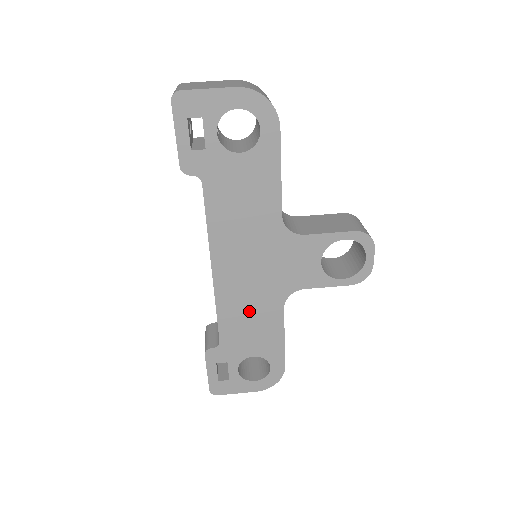
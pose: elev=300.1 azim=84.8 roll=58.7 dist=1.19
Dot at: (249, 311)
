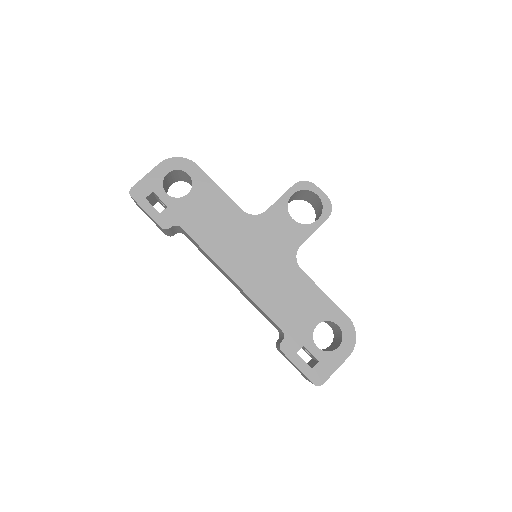
Dot at: (281, 290)
